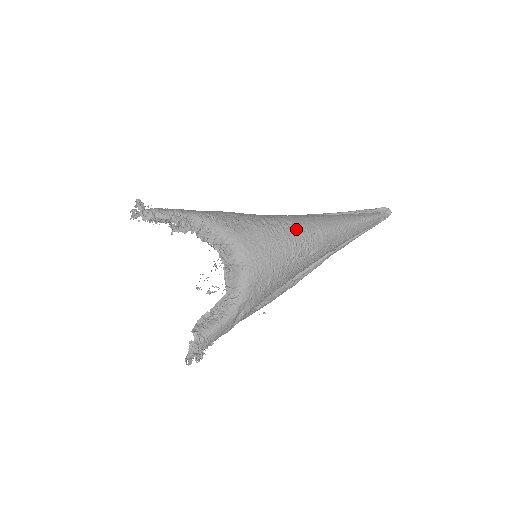
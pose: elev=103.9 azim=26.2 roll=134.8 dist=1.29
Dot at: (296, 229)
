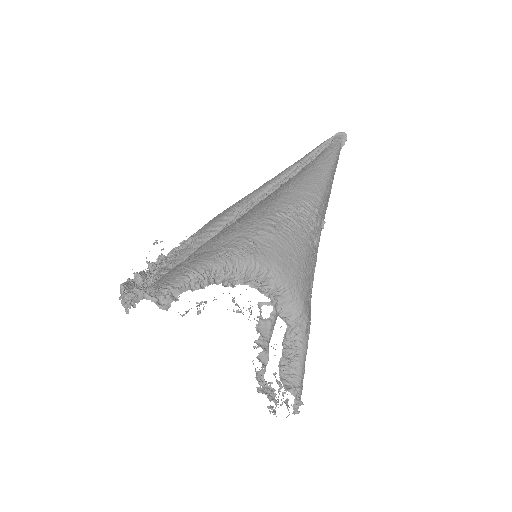
Dot at: (302, 211)
